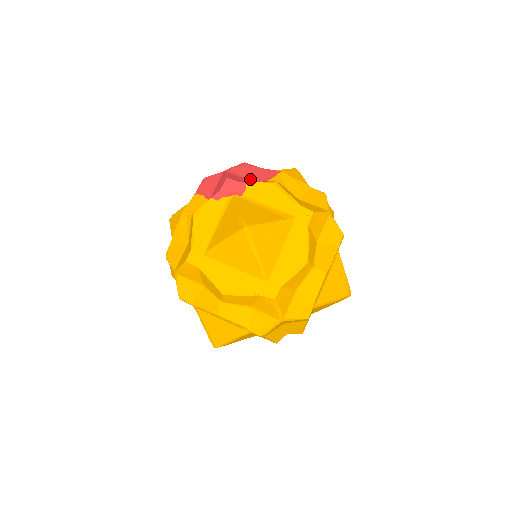
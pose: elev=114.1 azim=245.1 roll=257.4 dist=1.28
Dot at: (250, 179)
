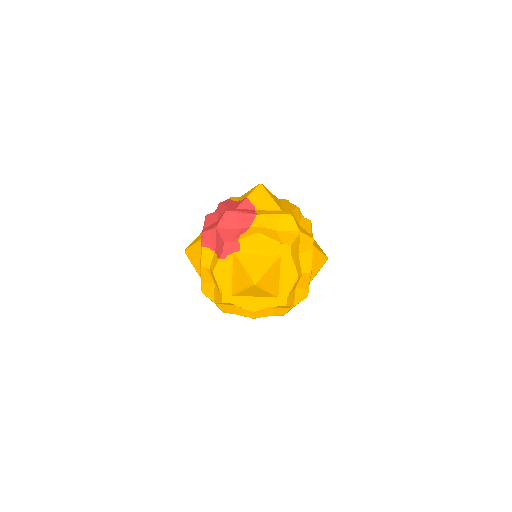
Dot at: (237, 227)
